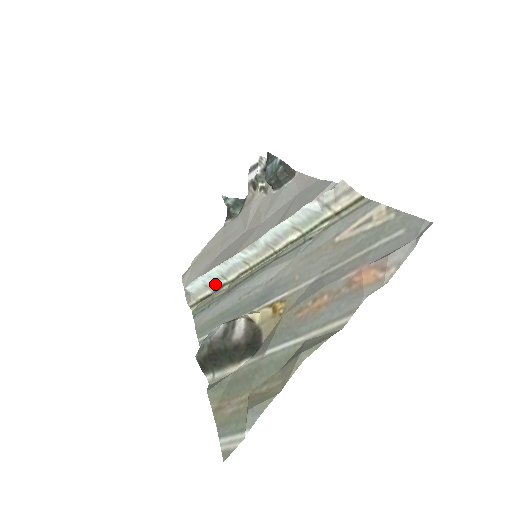
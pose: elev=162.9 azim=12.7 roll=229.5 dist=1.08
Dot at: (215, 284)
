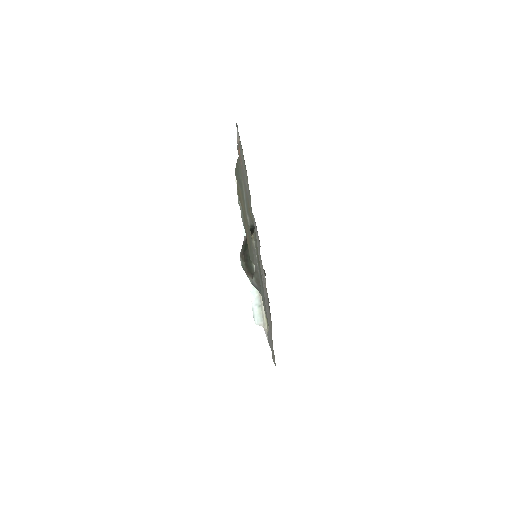
Dot at: (261, 297)
